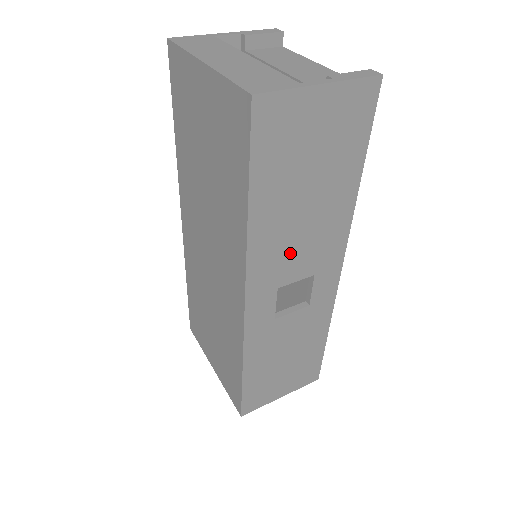
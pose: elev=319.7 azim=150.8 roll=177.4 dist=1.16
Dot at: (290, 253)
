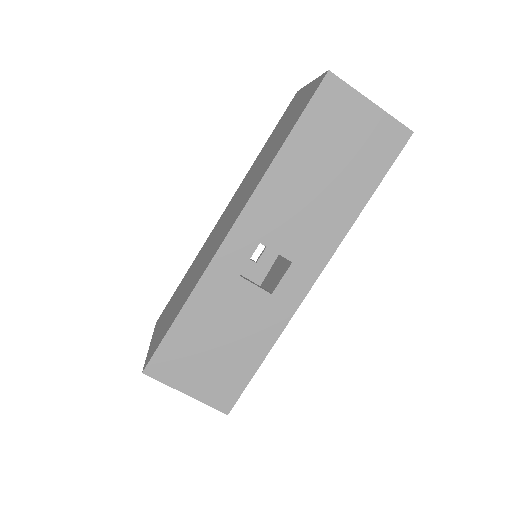
Dot at: (287, 217)
